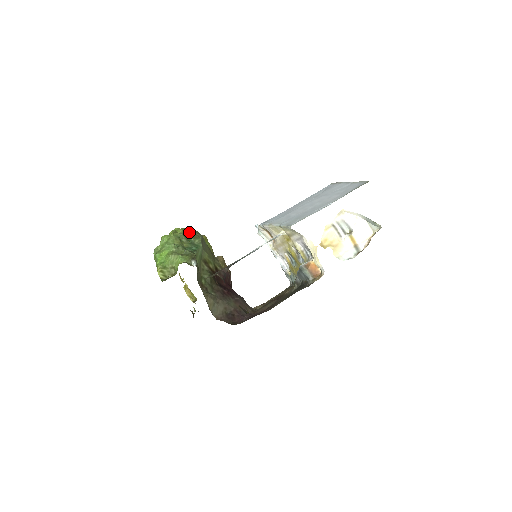
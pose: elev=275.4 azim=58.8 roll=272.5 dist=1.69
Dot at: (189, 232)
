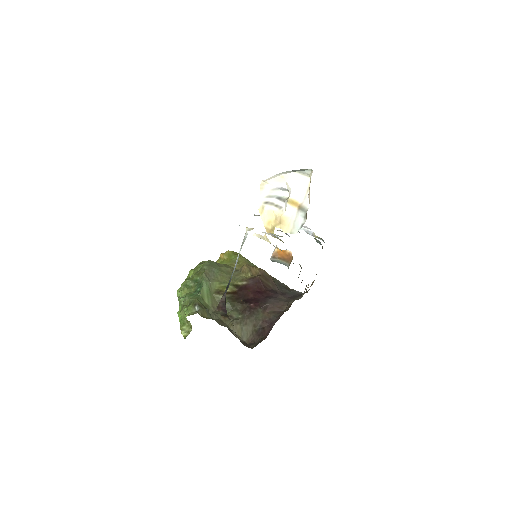
Dot at: (198, 270)
